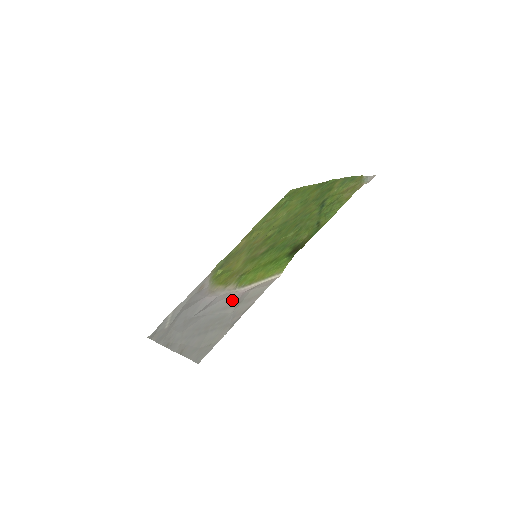
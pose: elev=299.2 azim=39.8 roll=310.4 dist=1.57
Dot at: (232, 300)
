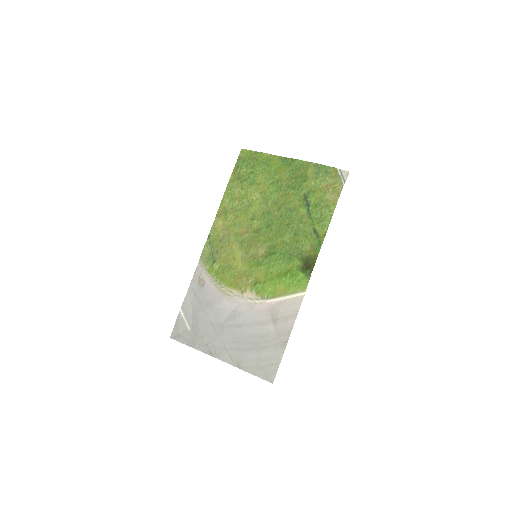
Dot at: (264, 315)
